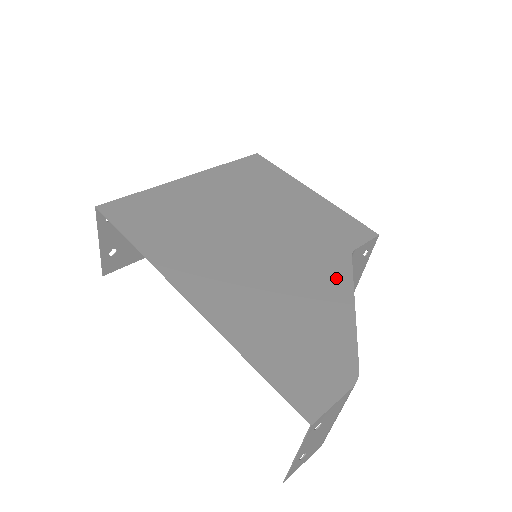
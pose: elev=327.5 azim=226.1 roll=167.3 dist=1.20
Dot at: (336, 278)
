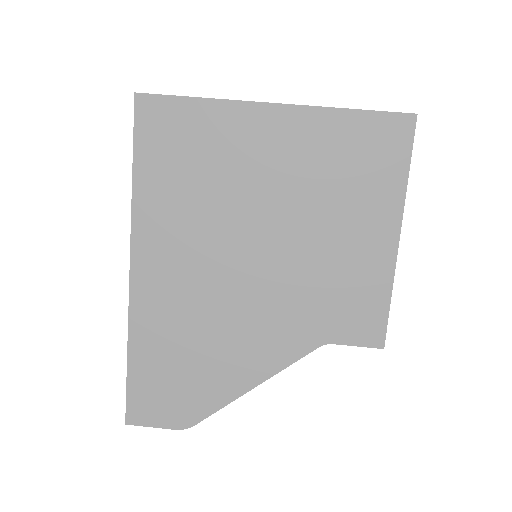
Dot at: (273, 355)
